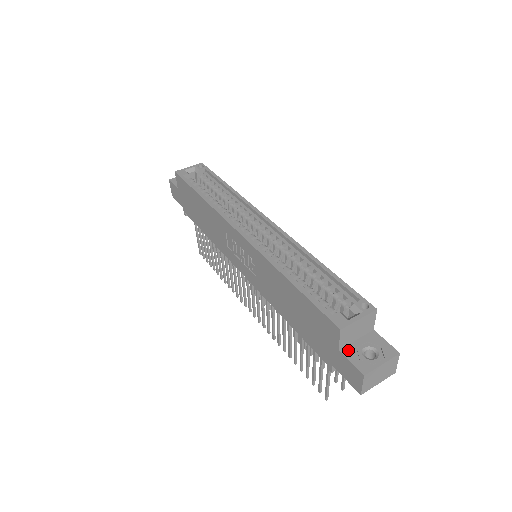
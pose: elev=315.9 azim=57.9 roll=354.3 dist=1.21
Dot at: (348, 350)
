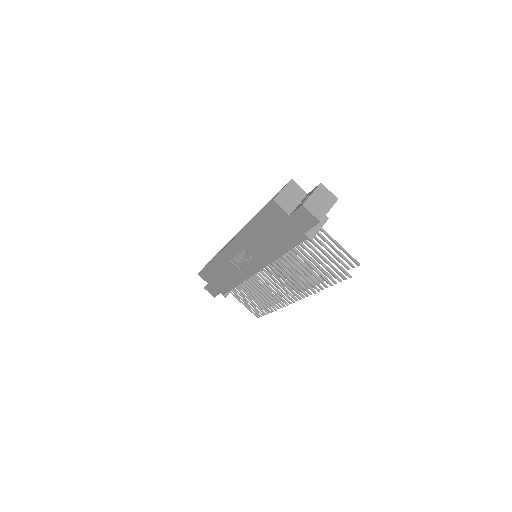
Dot at: (294, 210)
